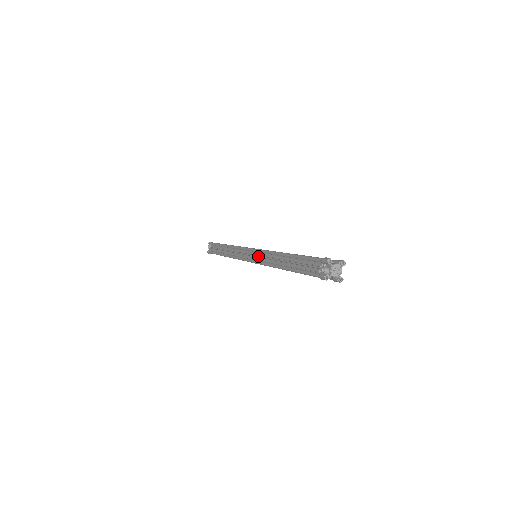
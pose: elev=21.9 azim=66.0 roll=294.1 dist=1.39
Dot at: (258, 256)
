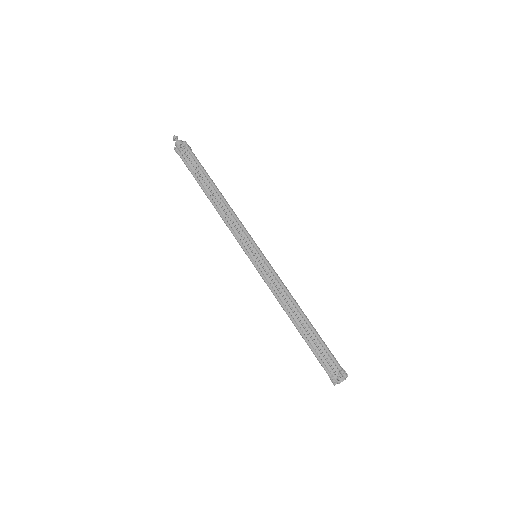
Dot at: (266, 270)
